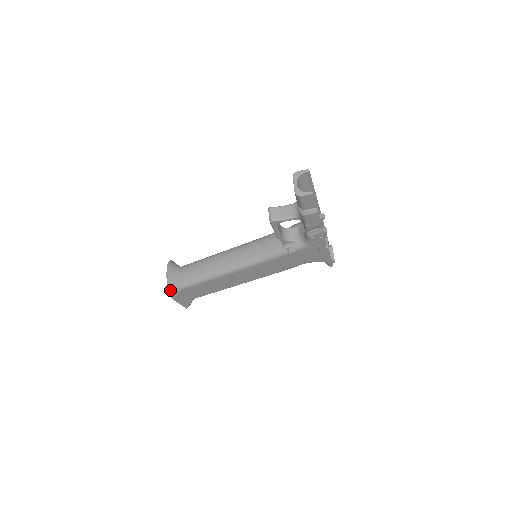
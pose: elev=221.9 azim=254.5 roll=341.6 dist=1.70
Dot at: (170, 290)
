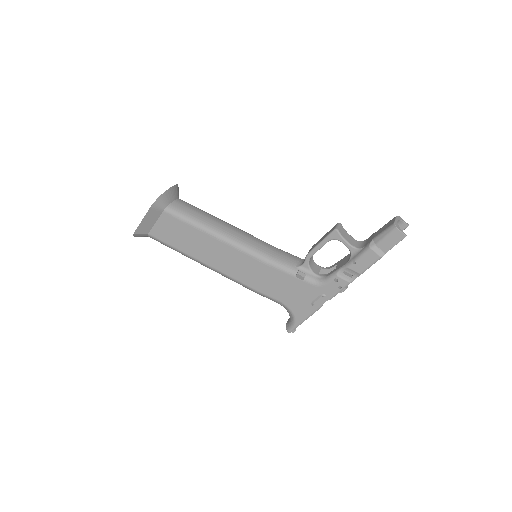
Dot at: (160, 198)
